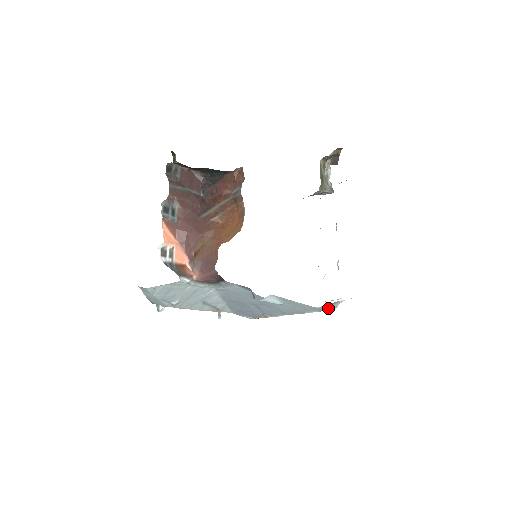
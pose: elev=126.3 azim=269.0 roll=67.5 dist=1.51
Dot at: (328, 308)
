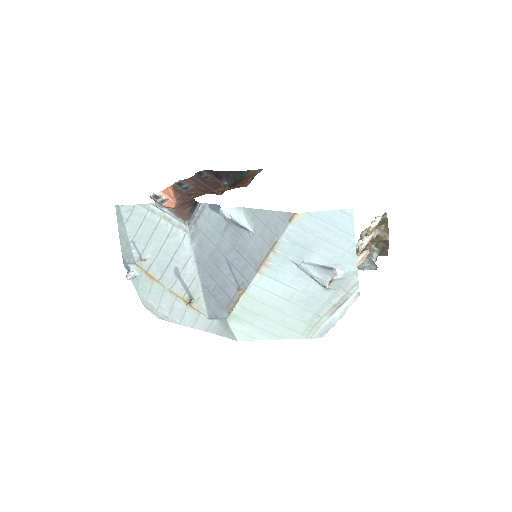
Dot at: (318, 275)
